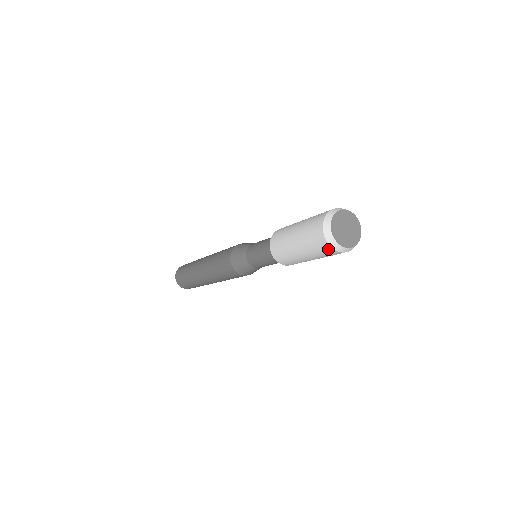
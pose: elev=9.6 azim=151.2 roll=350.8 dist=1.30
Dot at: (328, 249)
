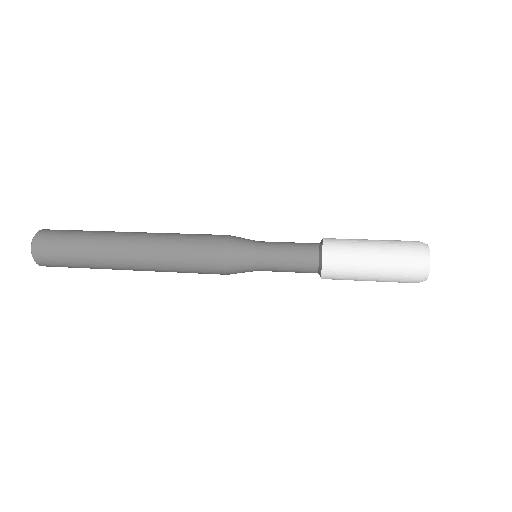
Dot at: (415, 270)
